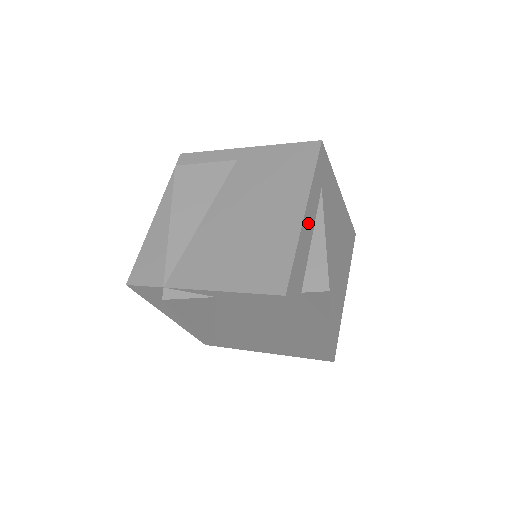
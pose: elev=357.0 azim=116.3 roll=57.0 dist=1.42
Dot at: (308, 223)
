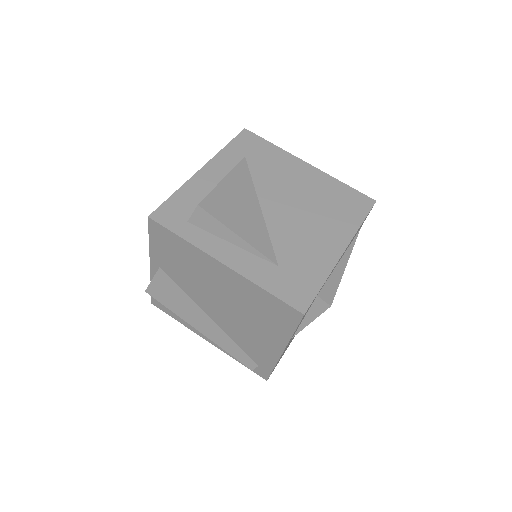
Dot at: (209, 177)
